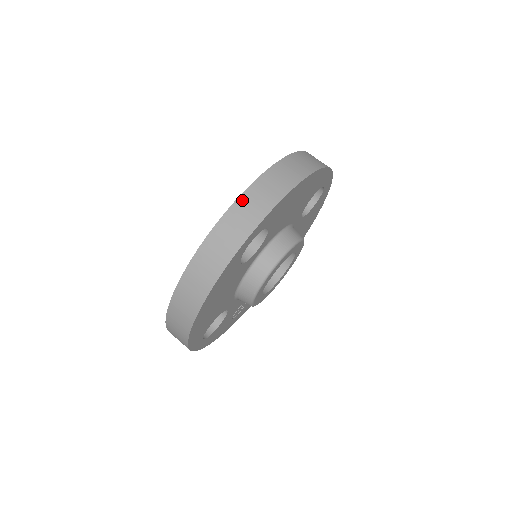
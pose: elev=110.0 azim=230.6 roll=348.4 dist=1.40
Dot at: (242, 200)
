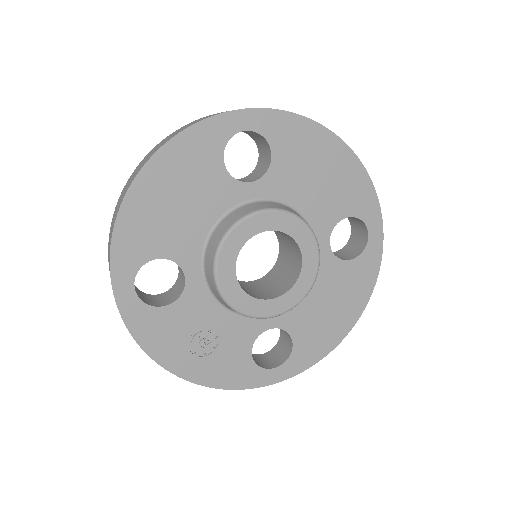
Dot at: occluded
